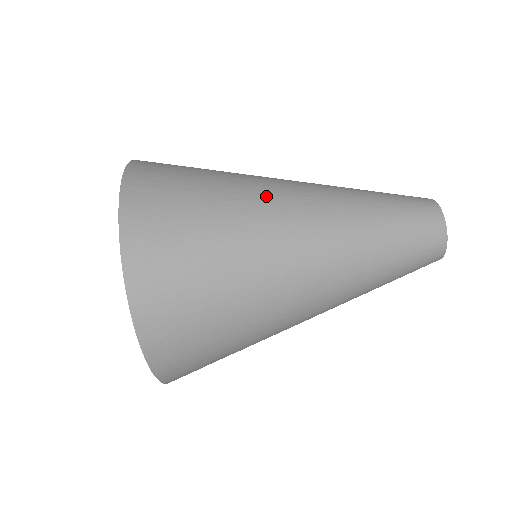
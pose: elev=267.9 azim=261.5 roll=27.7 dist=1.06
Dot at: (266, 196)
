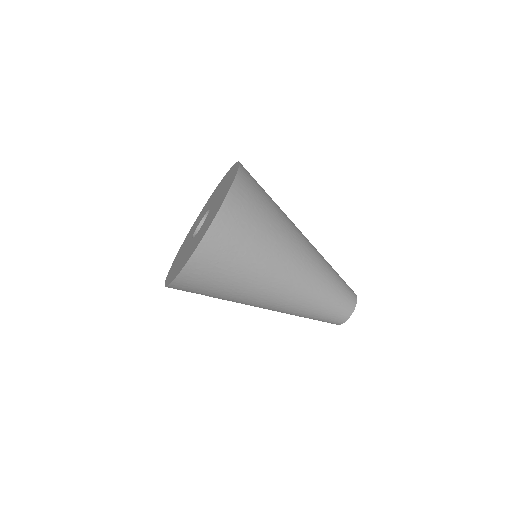
Dot at: (291, 238)
